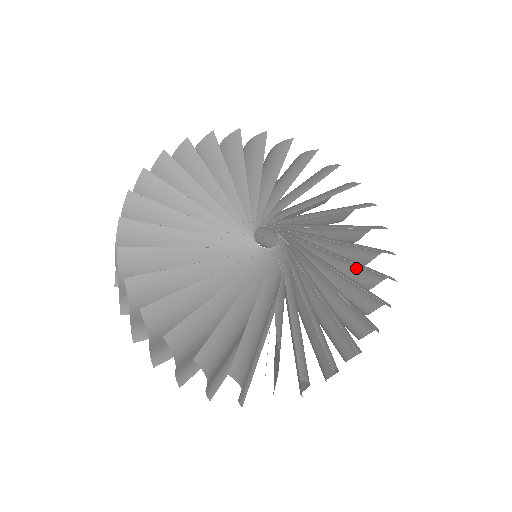
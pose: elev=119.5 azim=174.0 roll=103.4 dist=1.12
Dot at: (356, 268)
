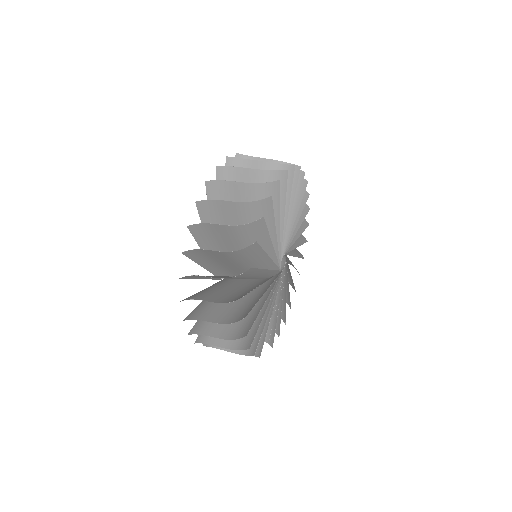
Dot at: occluded
